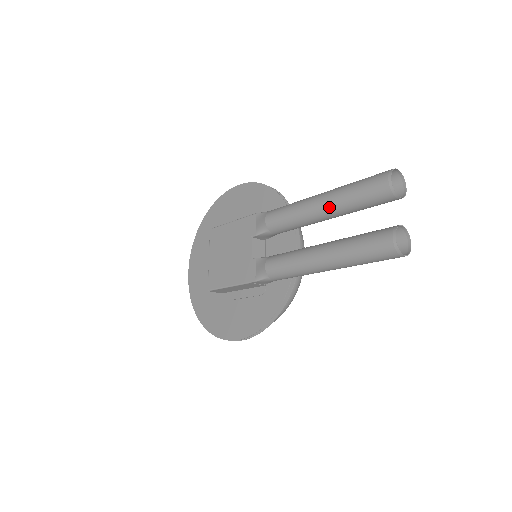
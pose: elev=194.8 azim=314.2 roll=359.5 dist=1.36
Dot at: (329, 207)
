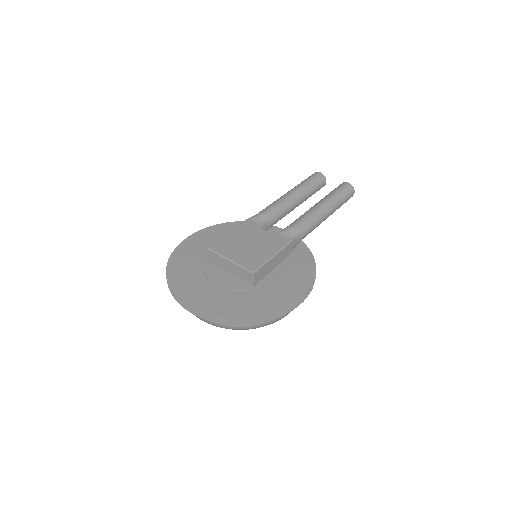
Dot at: (300, 192)
